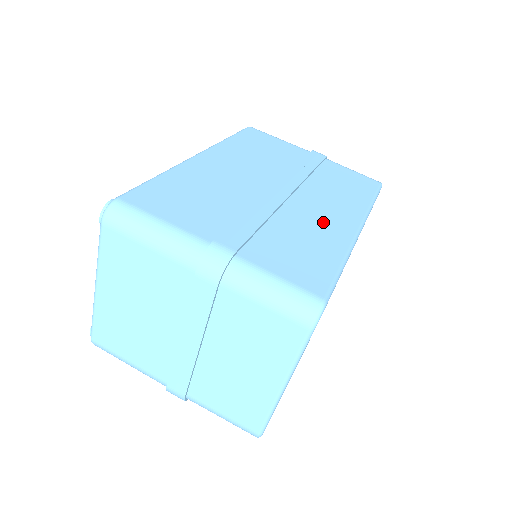
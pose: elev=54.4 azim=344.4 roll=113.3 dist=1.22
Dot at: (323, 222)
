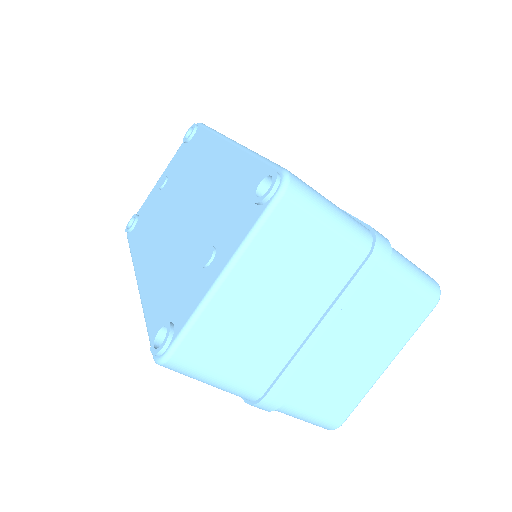
Dot at: occluded
